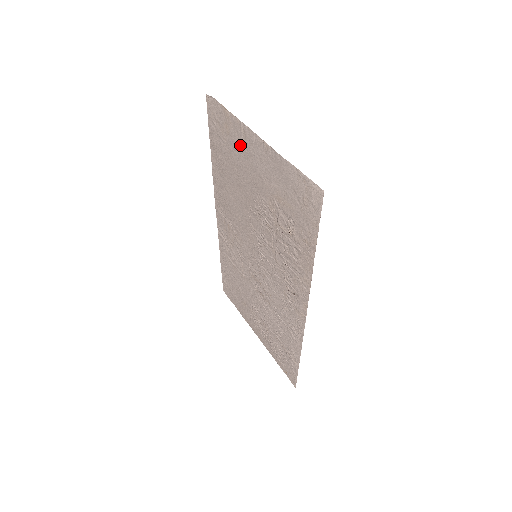
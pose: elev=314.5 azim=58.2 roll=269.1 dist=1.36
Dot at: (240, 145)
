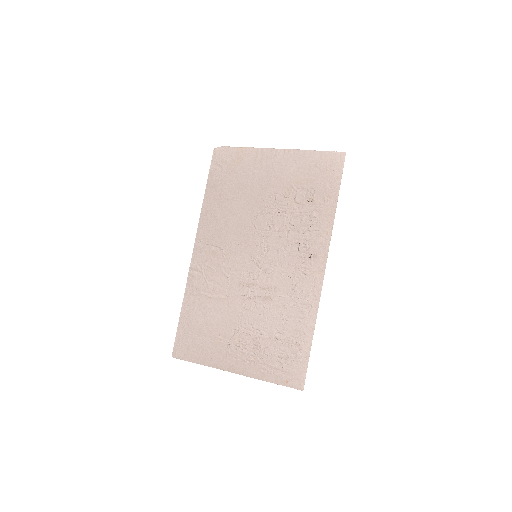
Dot at: (254, 165)
